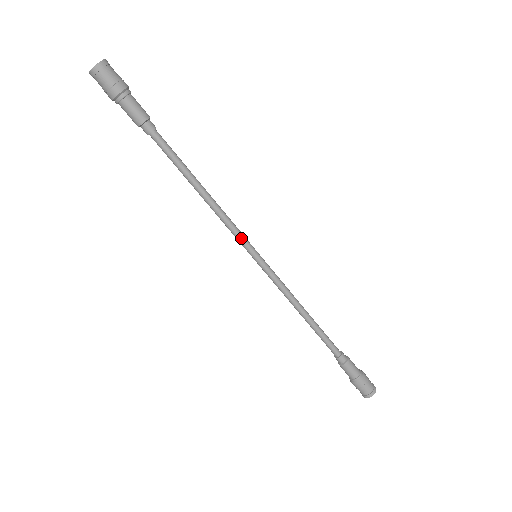
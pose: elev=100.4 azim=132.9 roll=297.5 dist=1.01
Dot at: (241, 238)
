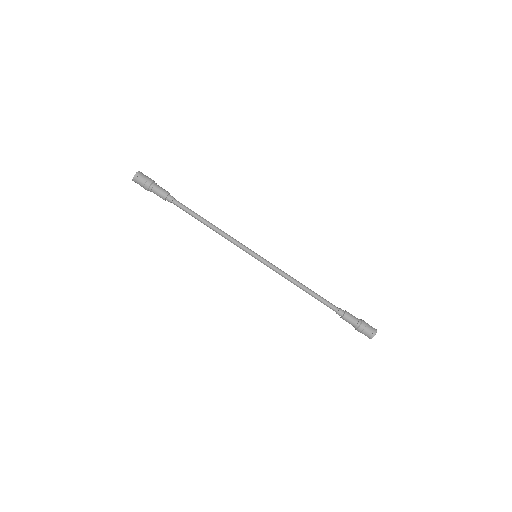
Dot at: (242, 247)
